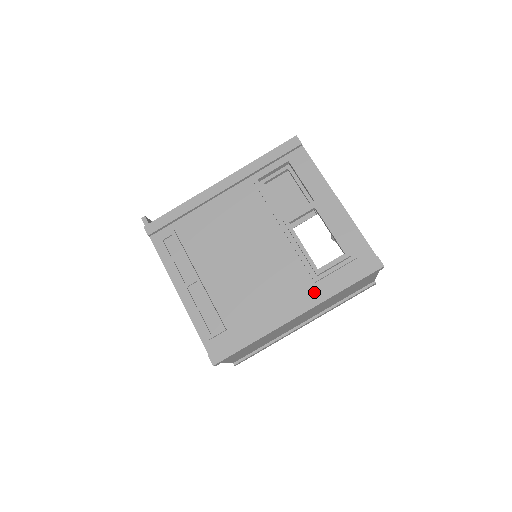
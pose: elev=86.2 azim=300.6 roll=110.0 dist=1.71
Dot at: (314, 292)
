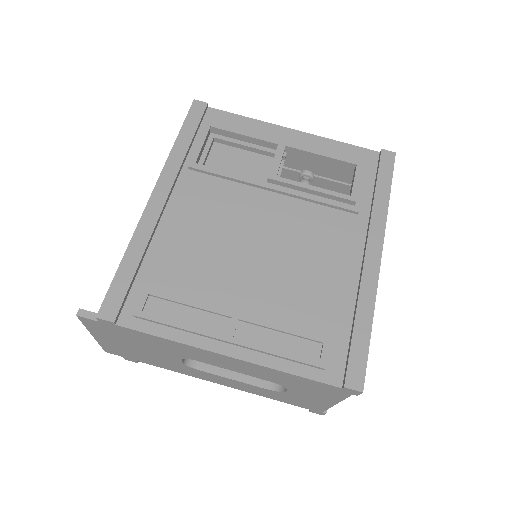
Dot at: (366, 223)
